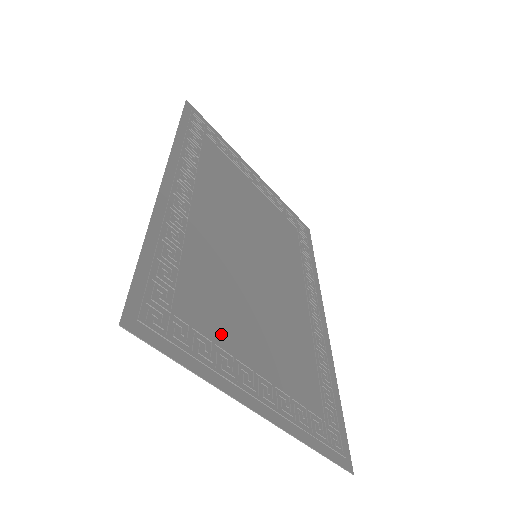
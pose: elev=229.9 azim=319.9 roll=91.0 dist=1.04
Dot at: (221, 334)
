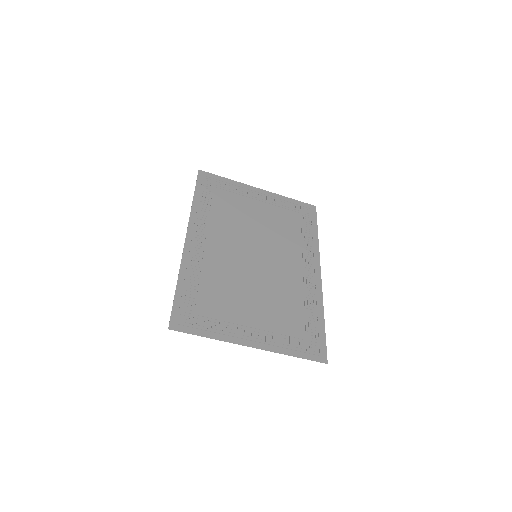
Dot at: (226, 314)
